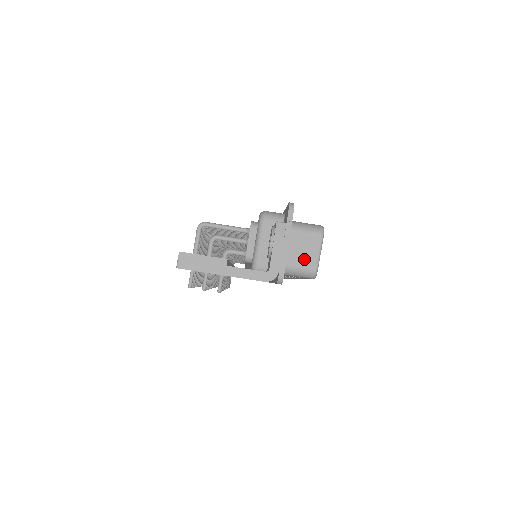
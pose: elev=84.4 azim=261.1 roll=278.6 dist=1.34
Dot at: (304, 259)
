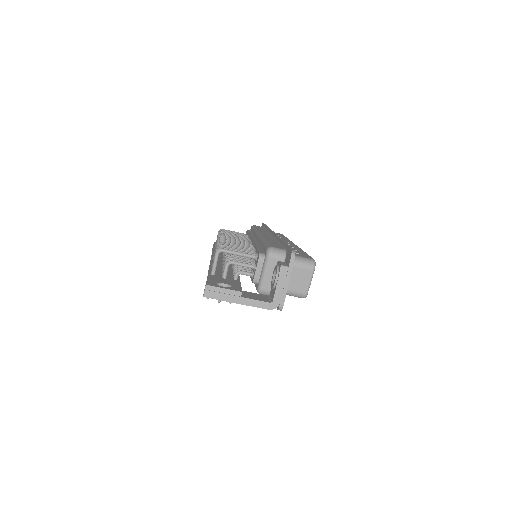
Dot at: (298, 285)
